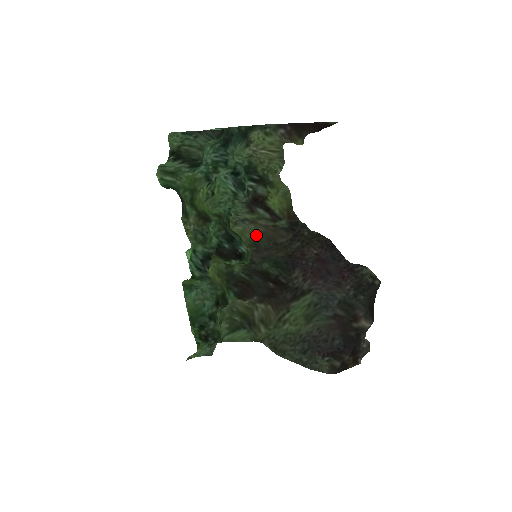
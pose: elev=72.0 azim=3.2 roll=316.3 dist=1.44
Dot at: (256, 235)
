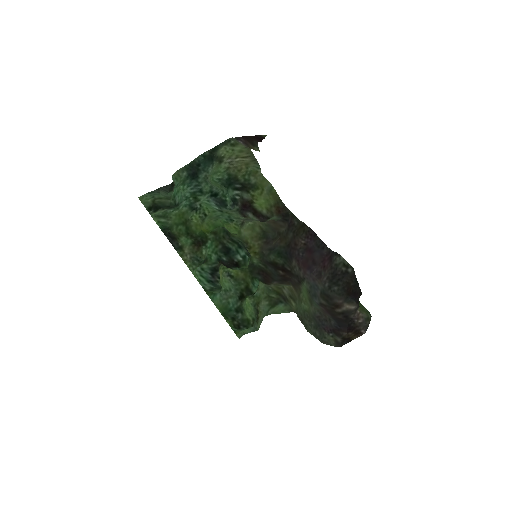
Dot at: (263, 227)
